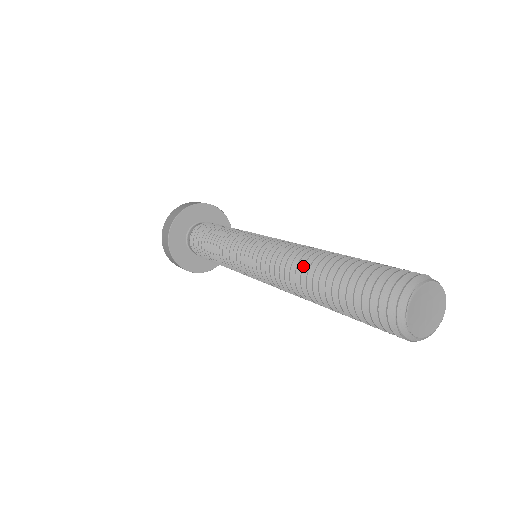
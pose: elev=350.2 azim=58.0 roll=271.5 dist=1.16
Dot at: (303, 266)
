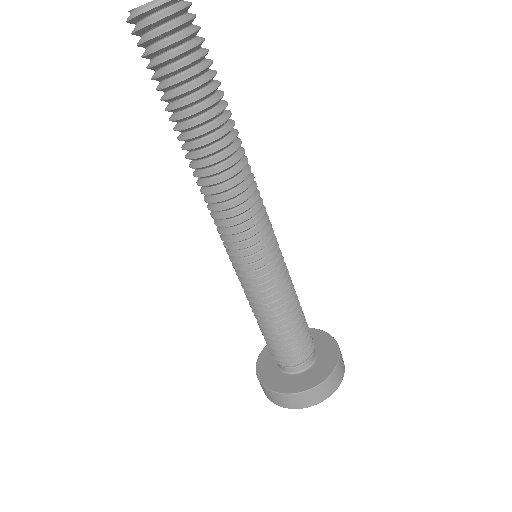
Dot at: occluded
